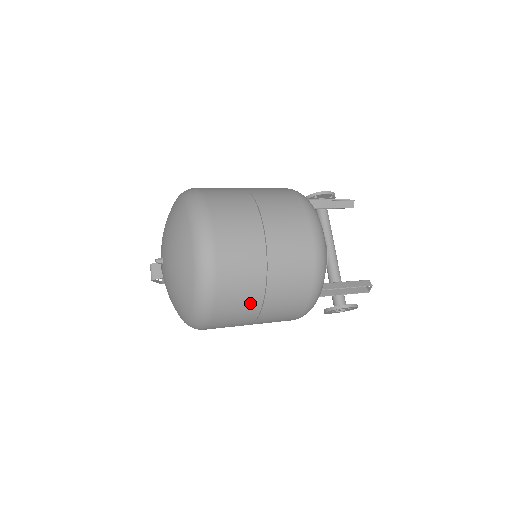
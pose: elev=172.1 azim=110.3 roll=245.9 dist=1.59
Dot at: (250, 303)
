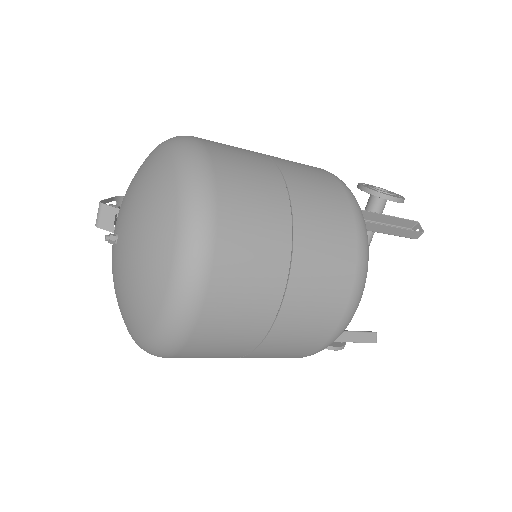
Dot at: (219, 357)
